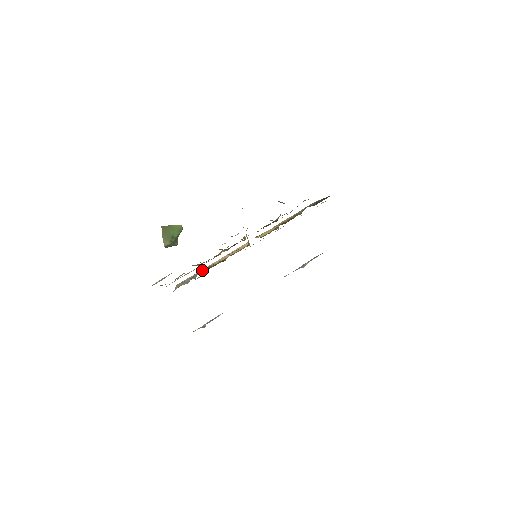
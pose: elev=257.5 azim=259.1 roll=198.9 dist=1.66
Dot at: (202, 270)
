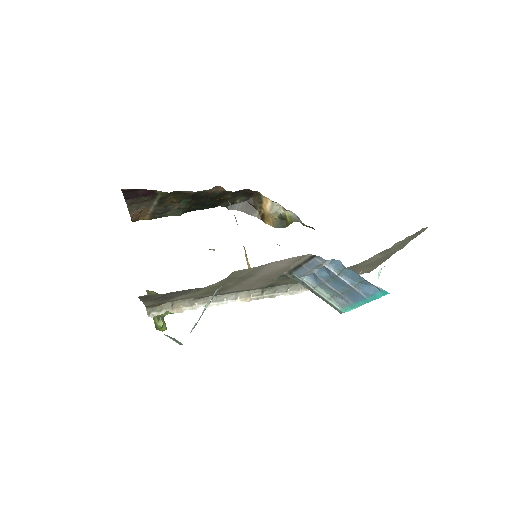
Dot at: occluded
